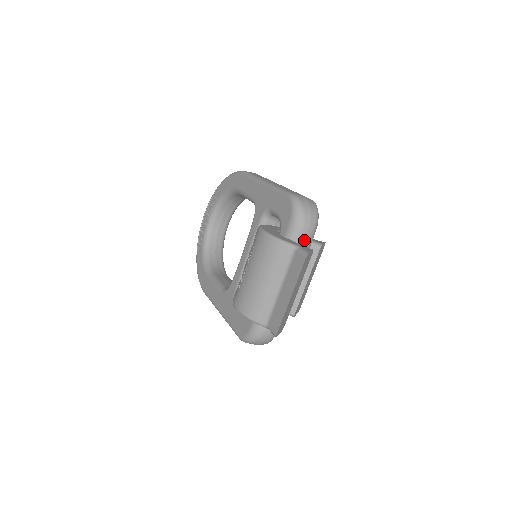
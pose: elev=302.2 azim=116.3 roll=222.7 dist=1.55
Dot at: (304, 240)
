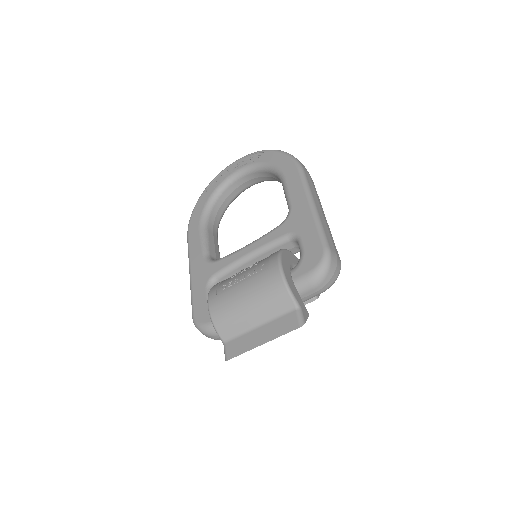
Dot at: (308, 295)
